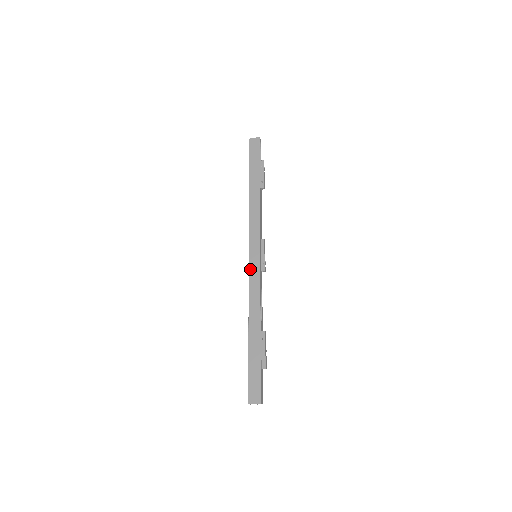
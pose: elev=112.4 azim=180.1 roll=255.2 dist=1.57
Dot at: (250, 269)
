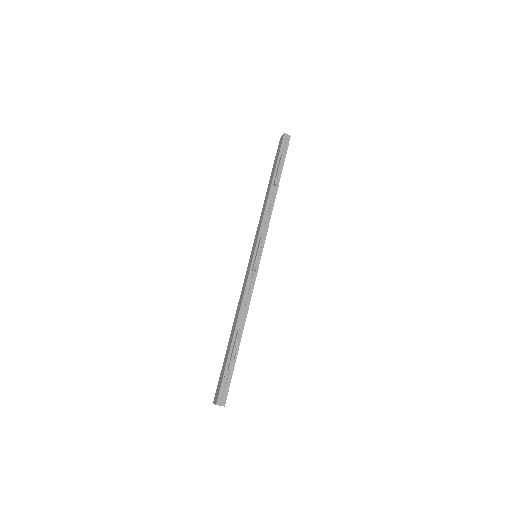
Dot at: (247, 270)
